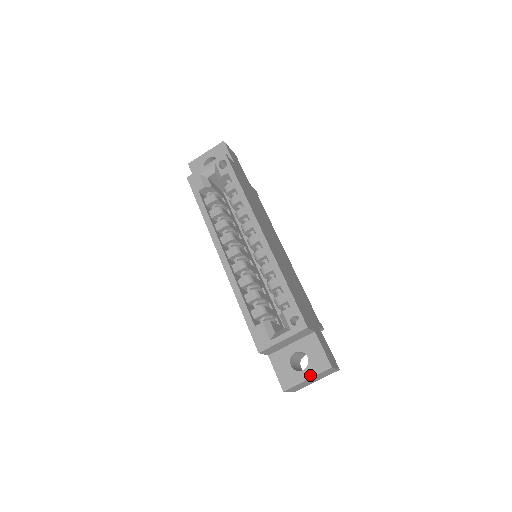
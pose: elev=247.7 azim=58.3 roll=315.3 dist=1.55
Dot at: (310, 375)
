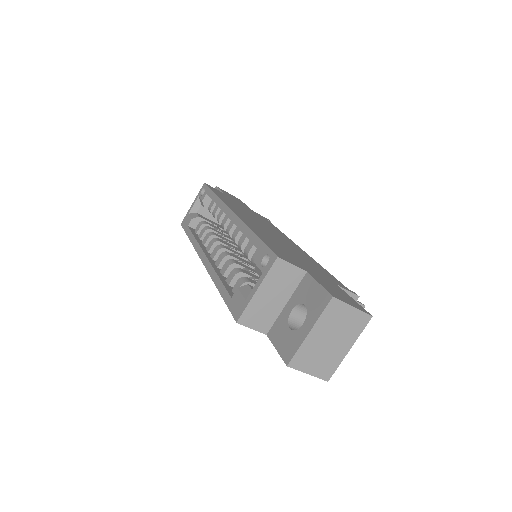
Dot at: (311, 324)
